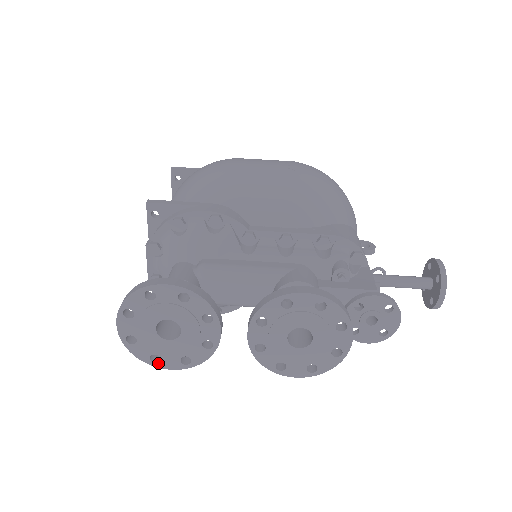
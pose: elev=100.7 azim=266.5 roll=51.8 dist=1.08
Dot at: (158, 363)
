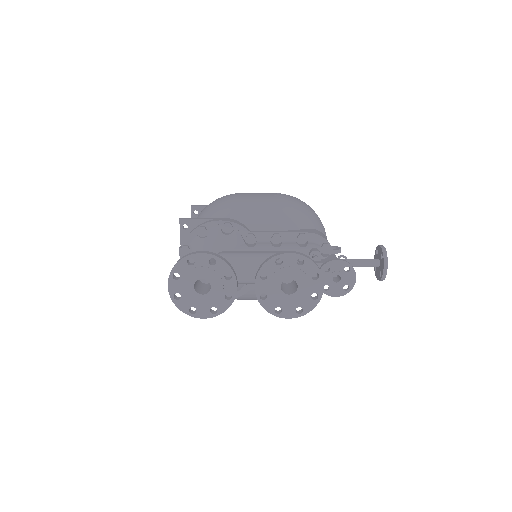
Dot at: (195, 314)
